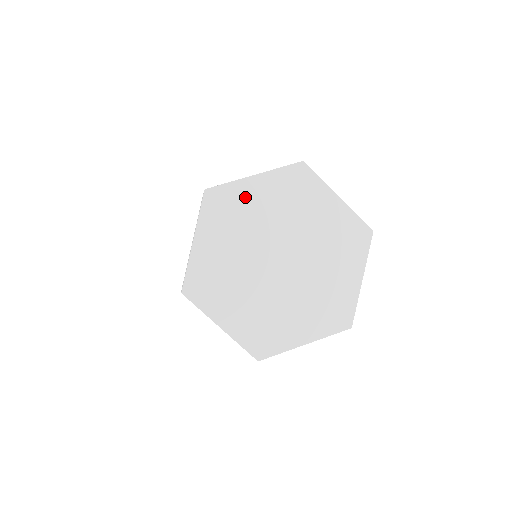
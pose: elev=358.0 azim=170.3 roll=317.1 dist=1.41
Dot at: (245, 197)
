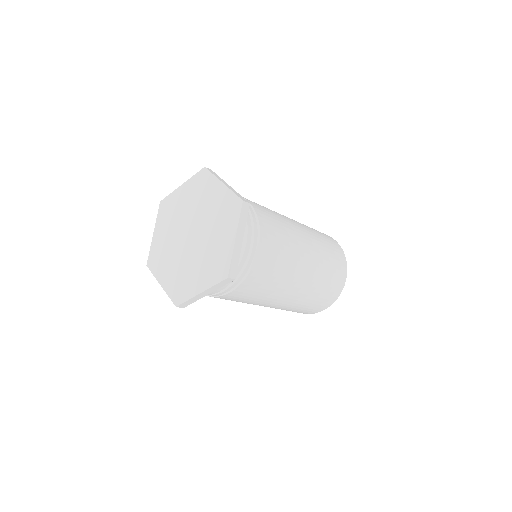
Dot at: (158, 244)
